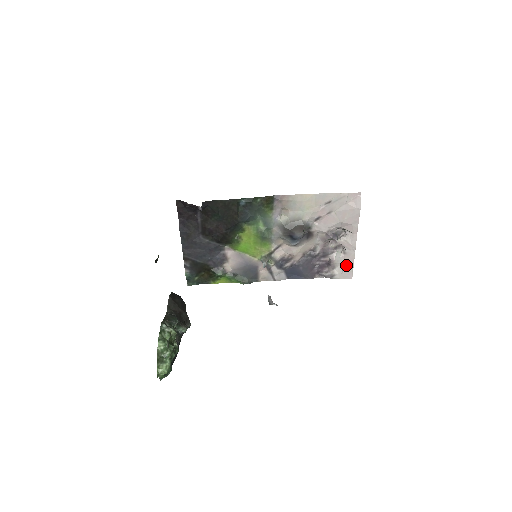
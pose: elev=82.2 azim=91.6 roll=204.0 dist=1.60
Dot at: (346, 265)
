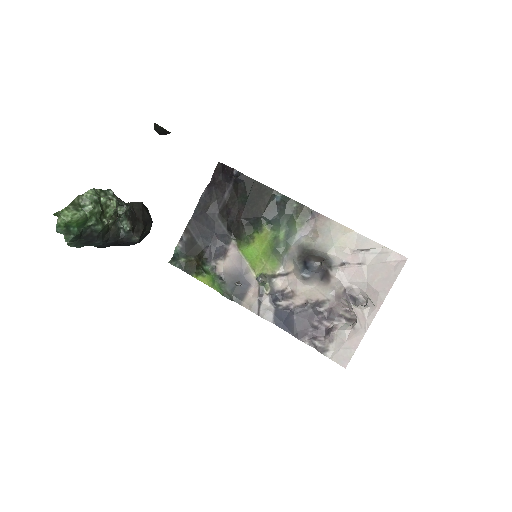
Dot at: (347, 344)
